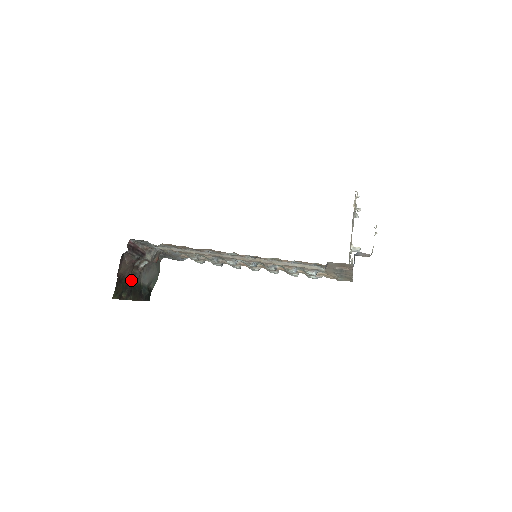
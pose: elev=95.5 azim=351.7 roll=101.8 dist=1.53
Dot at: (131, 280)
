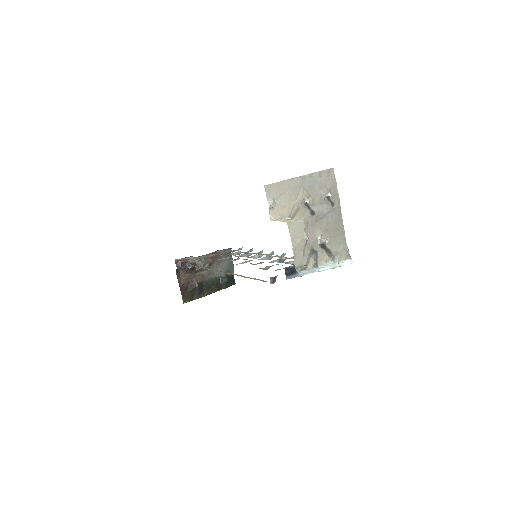
Dot at: (197, 283)
